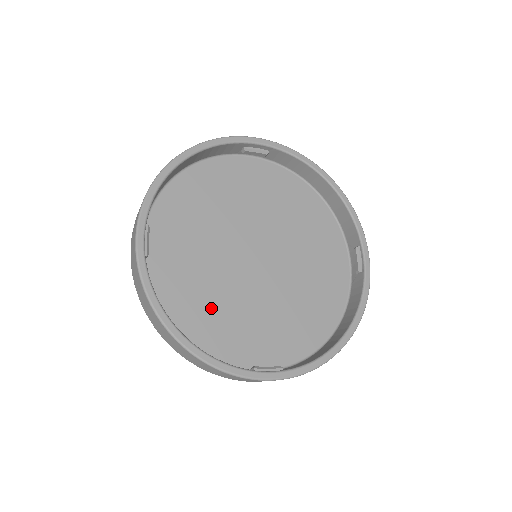
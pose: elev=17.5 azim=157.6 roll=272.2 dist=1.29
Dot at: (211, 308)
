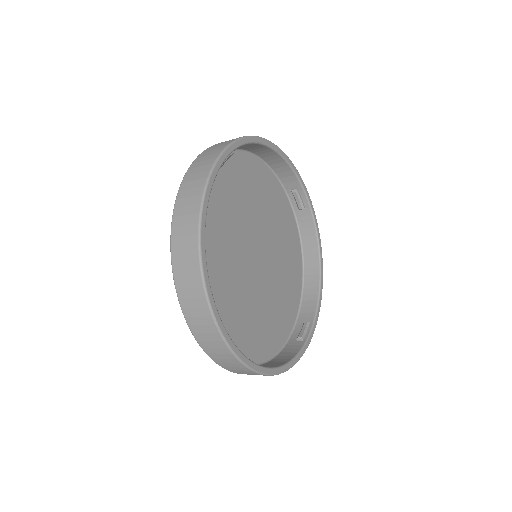
Dot at: (213, 251)
